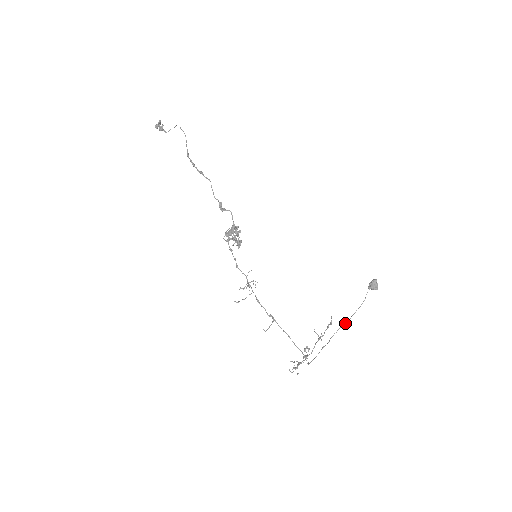
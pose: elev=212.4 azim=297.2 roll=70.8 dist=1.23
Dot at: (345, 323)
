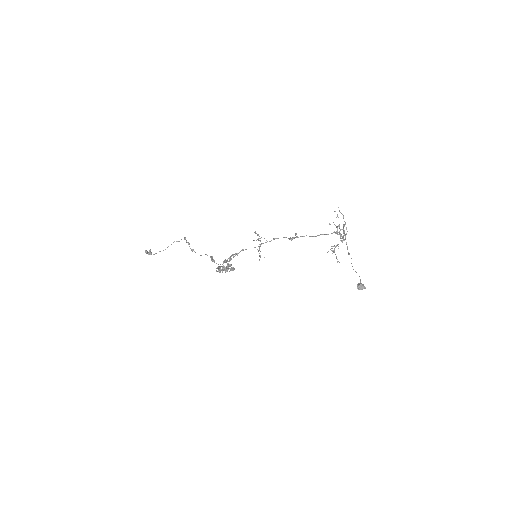
Dot at: occluded
